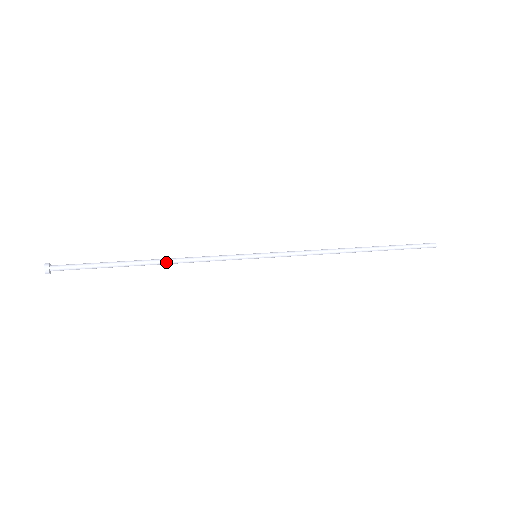
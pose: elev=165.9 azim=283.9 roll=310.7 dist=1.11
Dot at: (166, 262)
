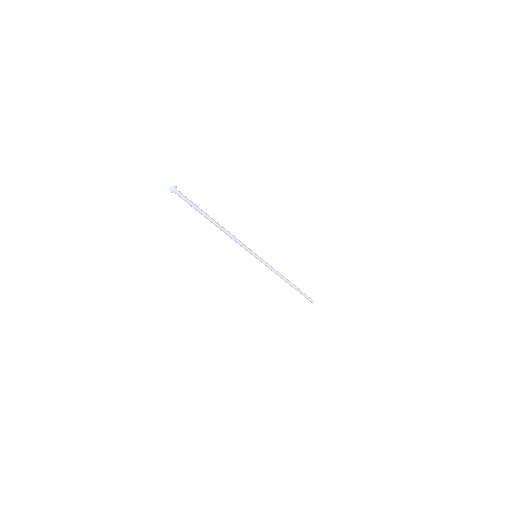
Dot at: (224, 229)
